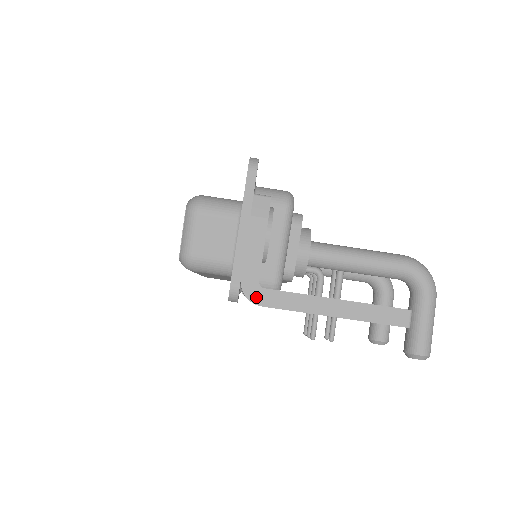
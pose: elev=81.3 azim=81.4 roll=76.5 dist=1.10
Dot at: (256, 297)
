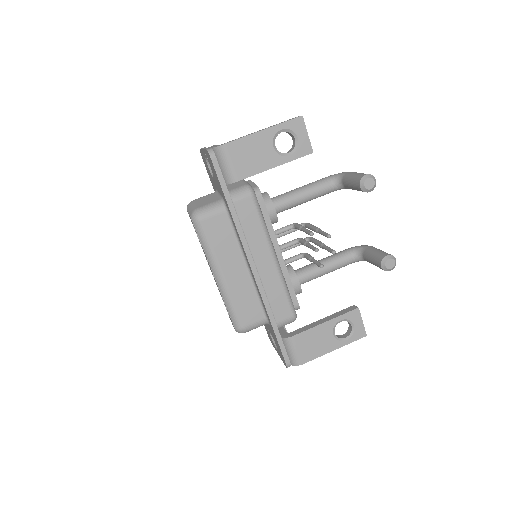
Dot at: (221, 145)
